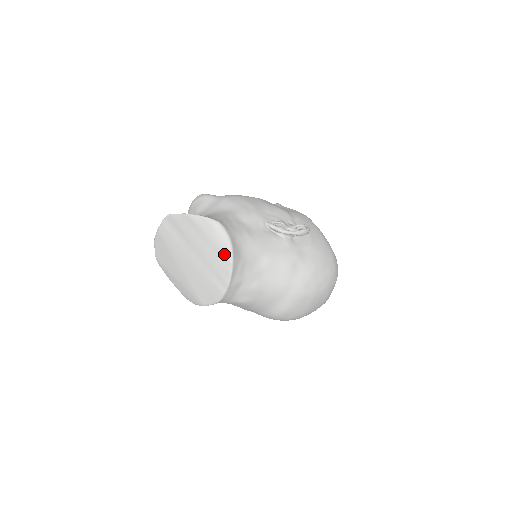
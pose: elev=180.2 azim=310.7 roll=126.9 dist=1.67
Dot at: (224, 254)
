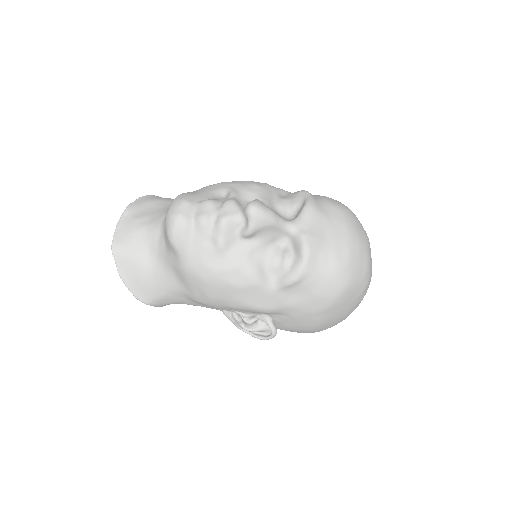
Dot at: occluded
